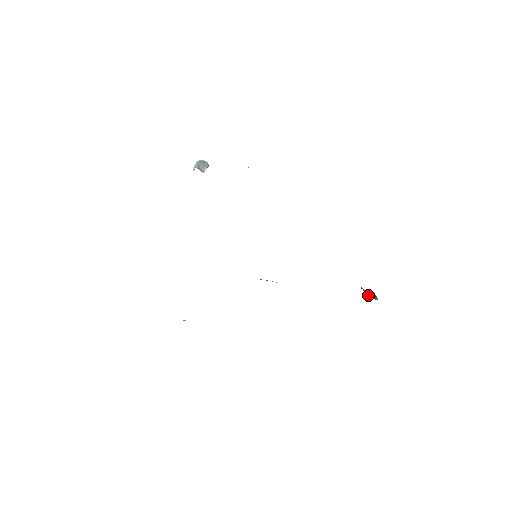
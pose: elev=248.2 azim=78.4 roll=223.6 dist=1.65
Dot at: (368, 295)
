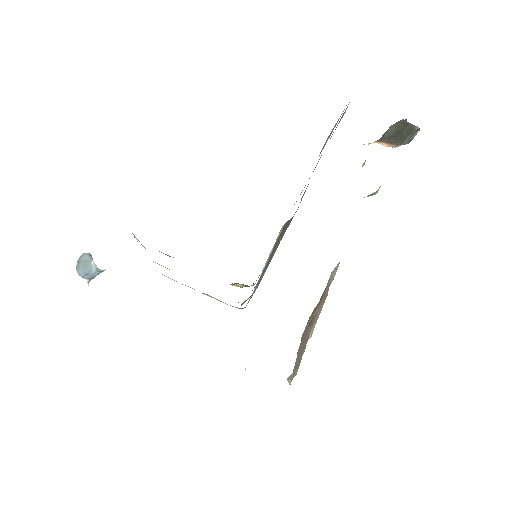
Dot at: (406, 142)
